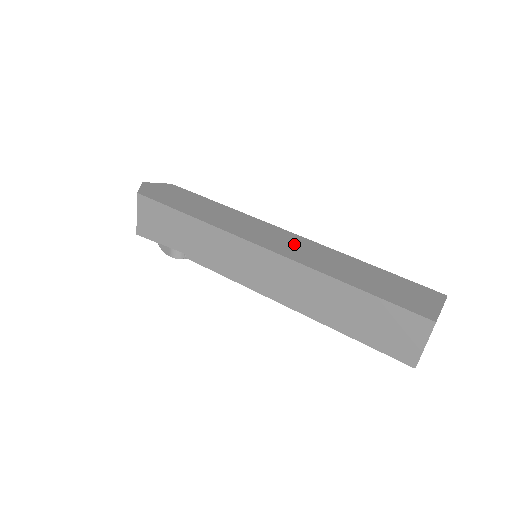
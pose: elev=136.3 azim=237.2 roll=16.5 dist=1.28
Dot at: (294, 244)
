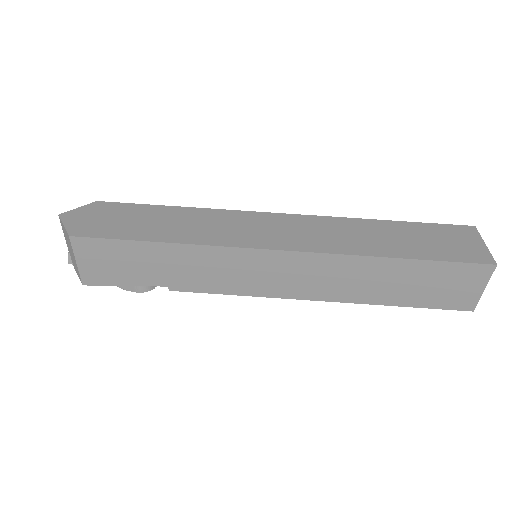
Dot at: (304, 229)
